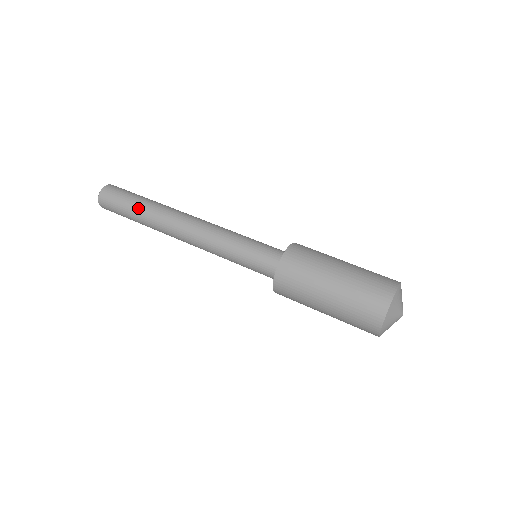
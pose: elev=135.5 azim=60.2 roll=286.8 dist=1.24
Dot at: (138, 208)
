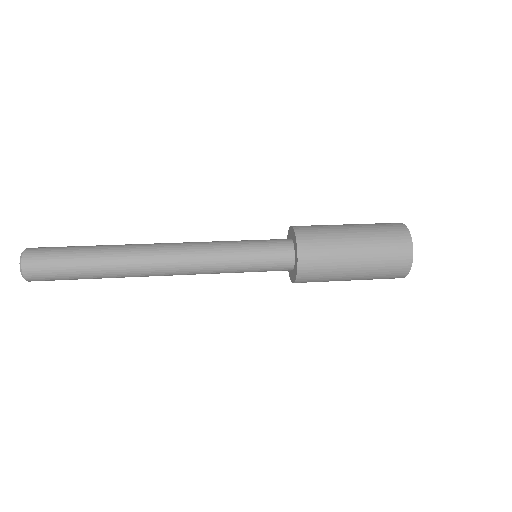
Dot at: (91, 265)
